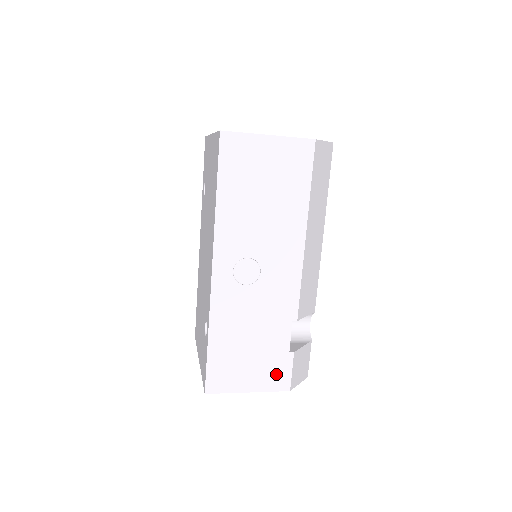
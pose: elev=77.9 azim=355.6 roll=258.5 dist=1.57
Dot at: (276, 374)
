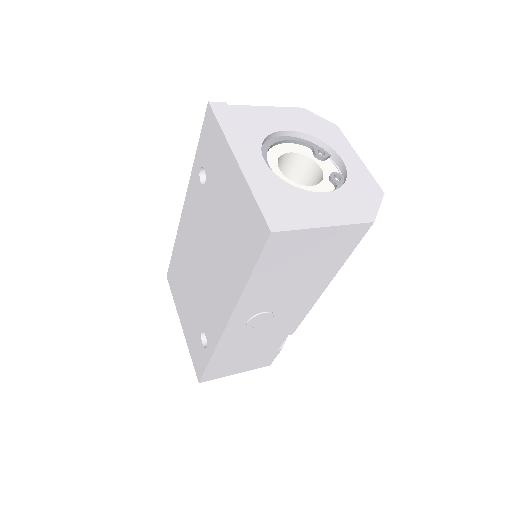
Dot at: (262, 361)
